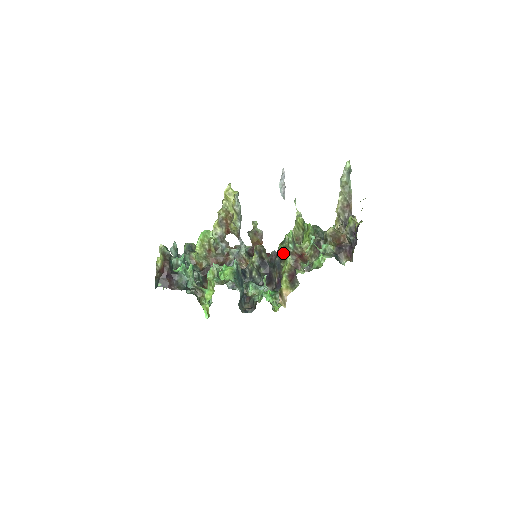
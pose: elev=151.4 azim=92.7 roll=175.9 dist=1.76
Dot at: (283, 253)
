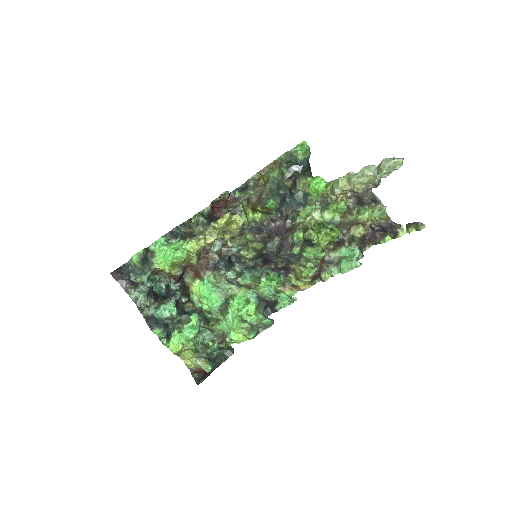
Dot at: (299, 257)
